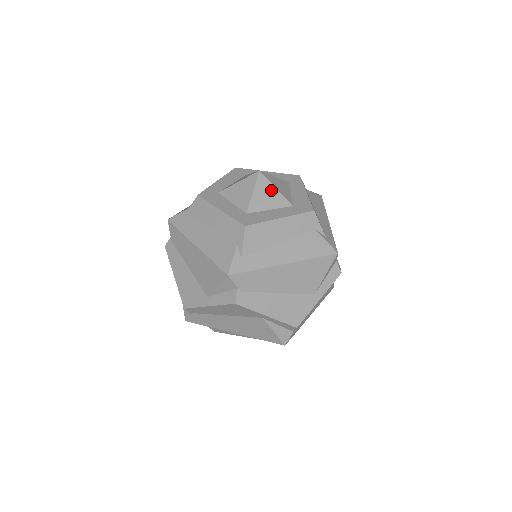
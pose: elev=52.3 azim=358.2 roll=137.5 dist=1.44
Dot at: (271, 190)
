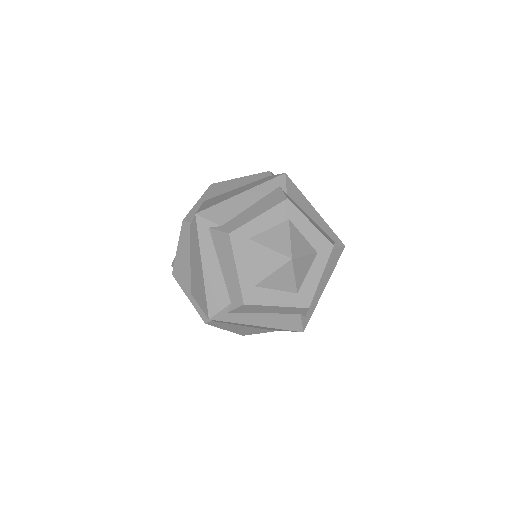
Dot at: (289, 277)
